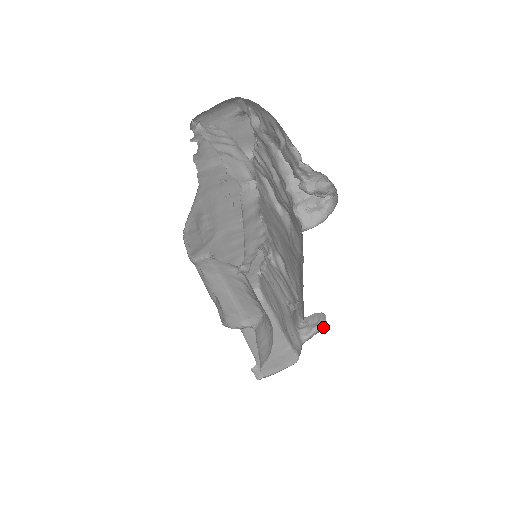
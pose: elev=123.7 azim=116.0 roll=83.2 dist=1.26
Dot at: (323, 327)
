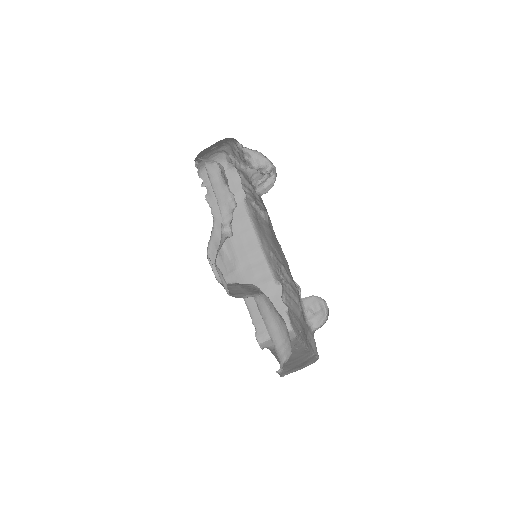
Dot at: occluded
